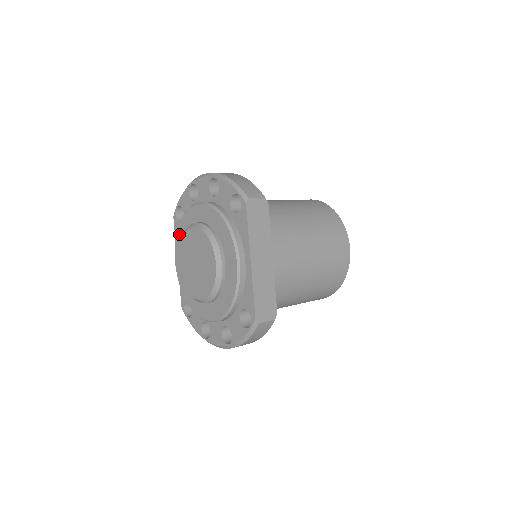
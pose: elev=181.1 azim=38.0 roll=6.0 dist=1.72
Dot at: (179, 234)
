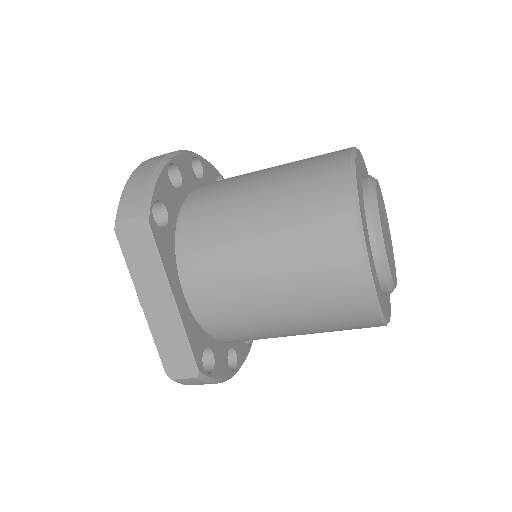
Dot at: occluded
